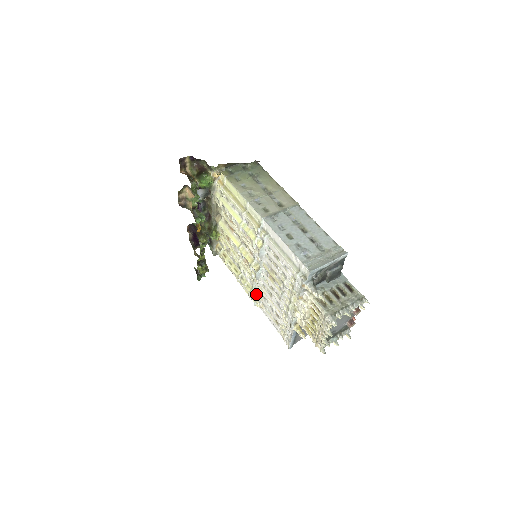
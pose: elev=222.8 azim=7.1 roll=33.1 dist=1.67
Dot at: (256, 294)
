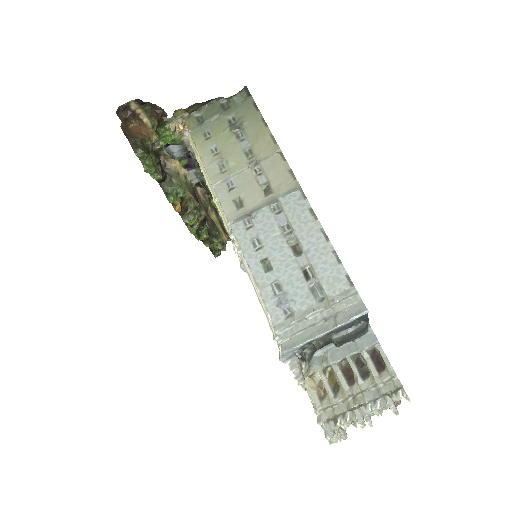
Dot at: occluded
